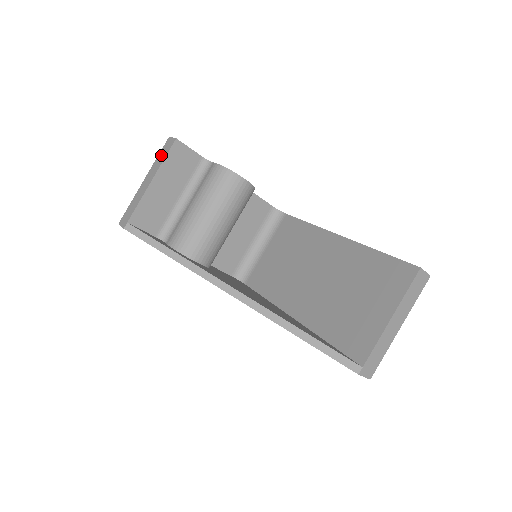
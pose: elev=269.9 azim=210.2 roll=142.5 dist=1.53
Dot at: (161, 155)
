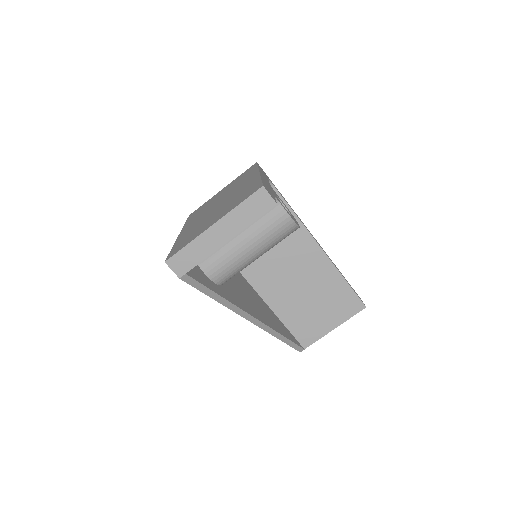
Dot at: (248, 209)
